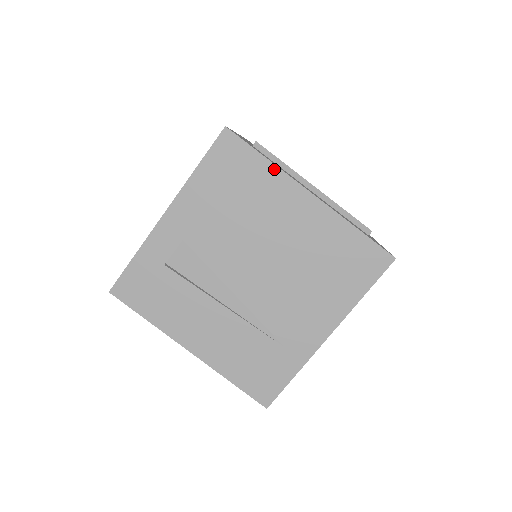
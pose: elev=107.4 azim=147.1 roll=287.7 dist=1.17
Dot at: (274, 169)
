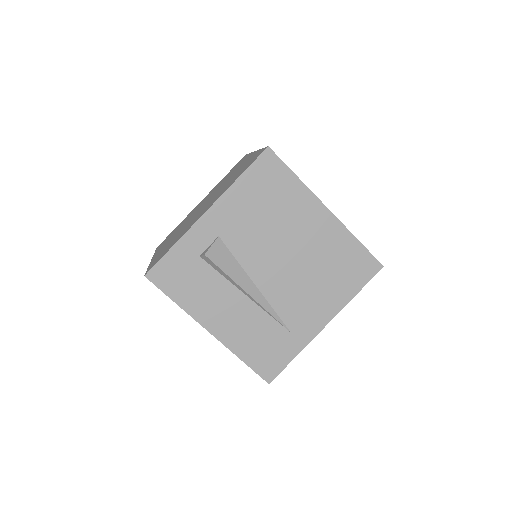
Dot at: (302, 186)
